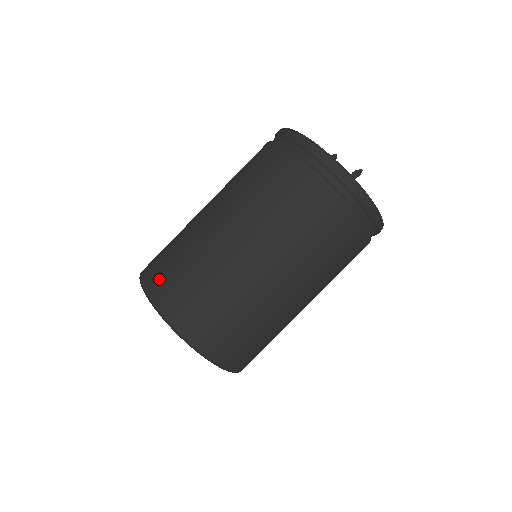
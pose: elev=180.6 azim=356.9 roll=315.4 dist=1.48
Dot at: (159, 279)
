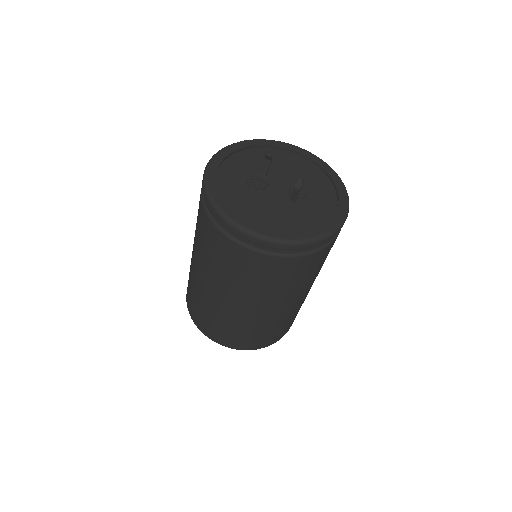
Dot at: (203, 325)
